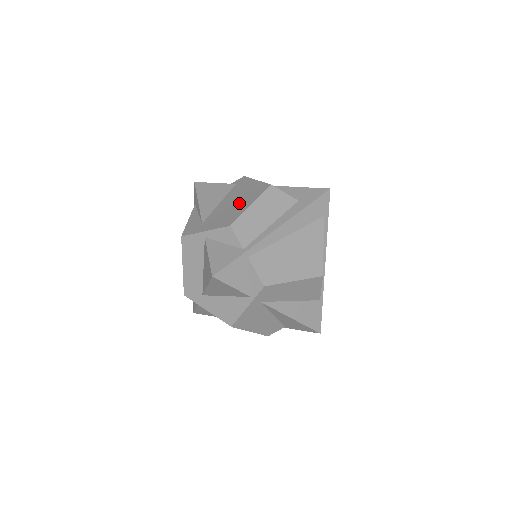
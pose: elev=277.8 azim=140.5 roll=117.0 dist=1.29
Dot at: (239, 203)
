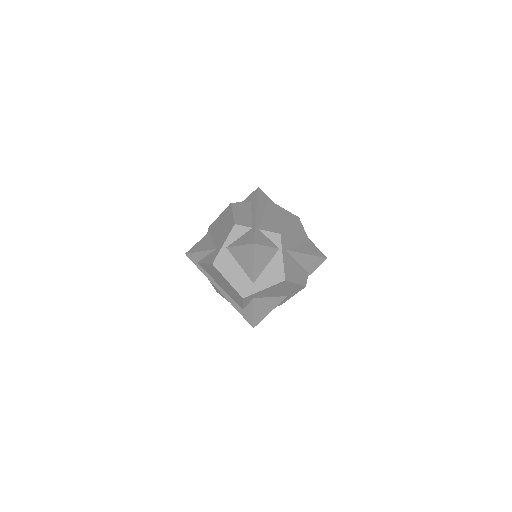
Dot at: (225, 223)
